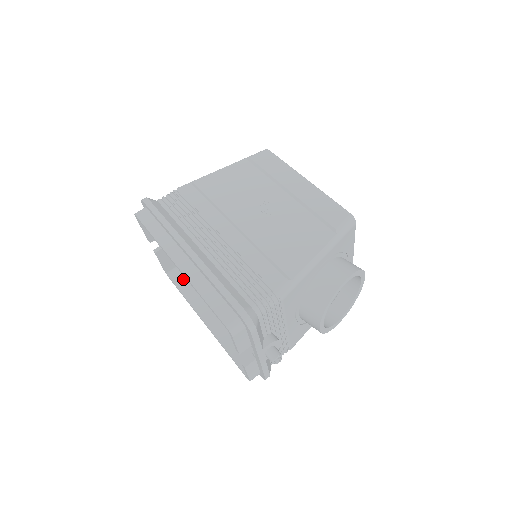
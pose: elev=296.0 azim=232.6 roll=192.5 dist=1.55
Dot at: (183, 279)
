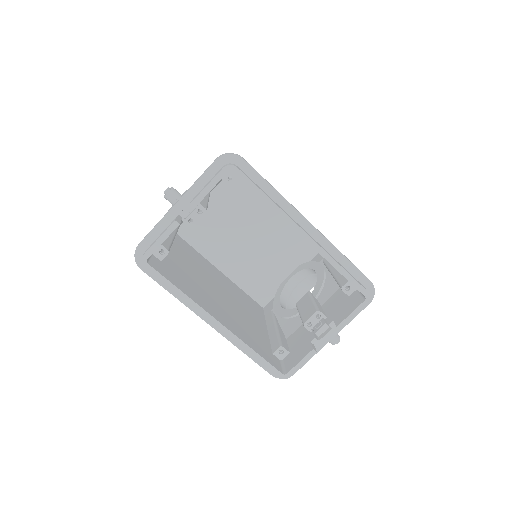
Dot at: (166, 272)
